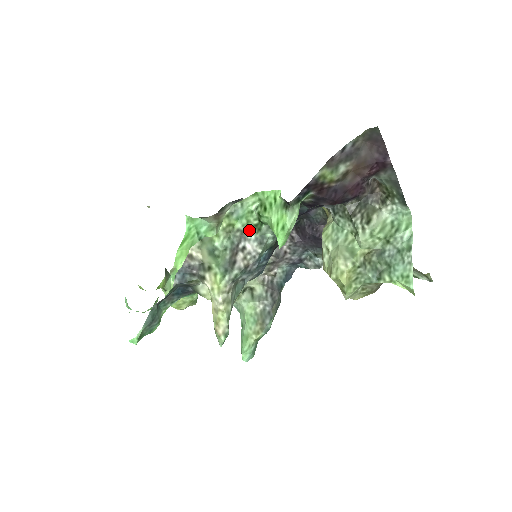
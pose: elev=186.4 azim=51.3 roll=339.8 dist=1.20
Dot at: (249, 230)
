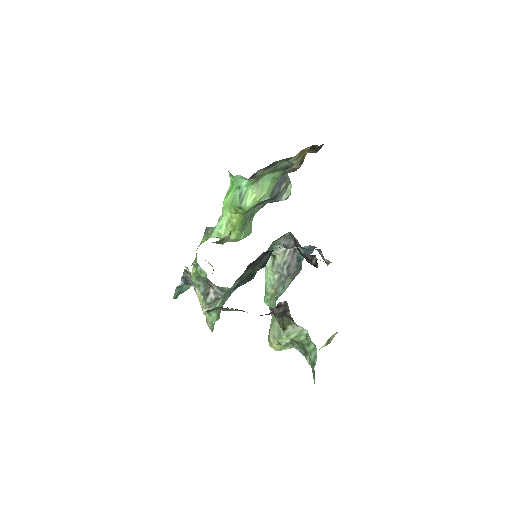
Dot at: (210, 281)
